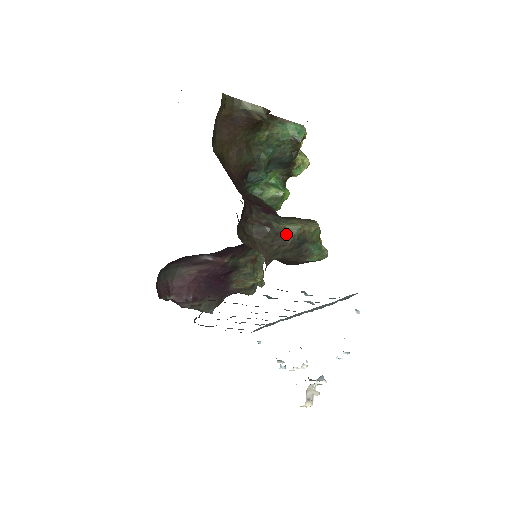
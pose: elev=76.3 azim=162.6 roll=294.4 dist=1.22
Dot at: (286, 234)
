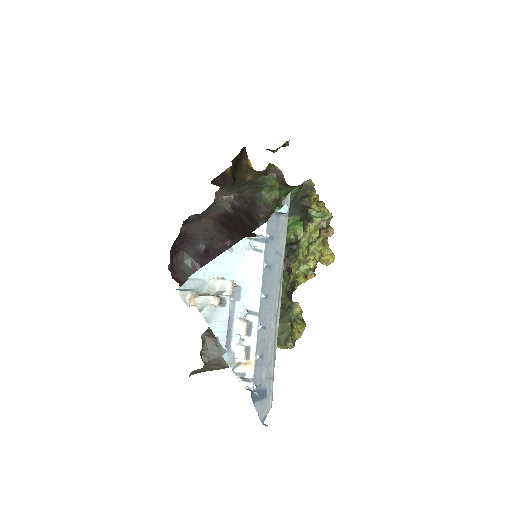
Dot at: occluded
